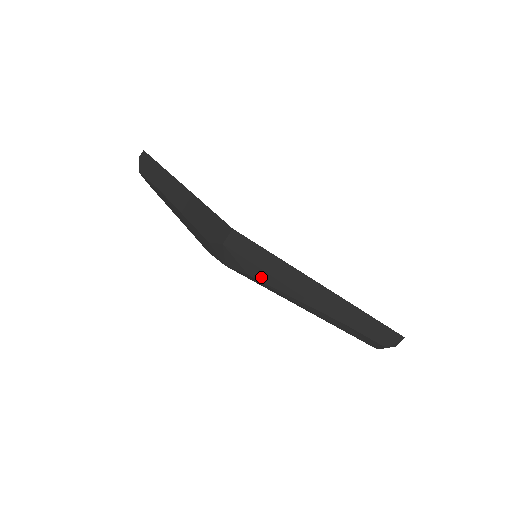
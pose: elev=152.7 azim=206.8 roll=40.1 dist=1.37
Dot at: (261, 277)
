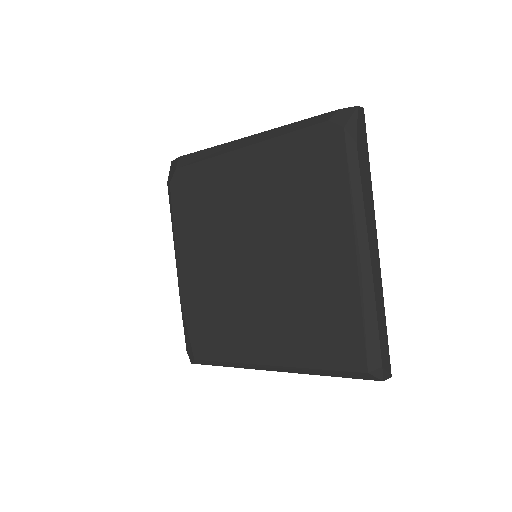
Dot at: (359, 157)
